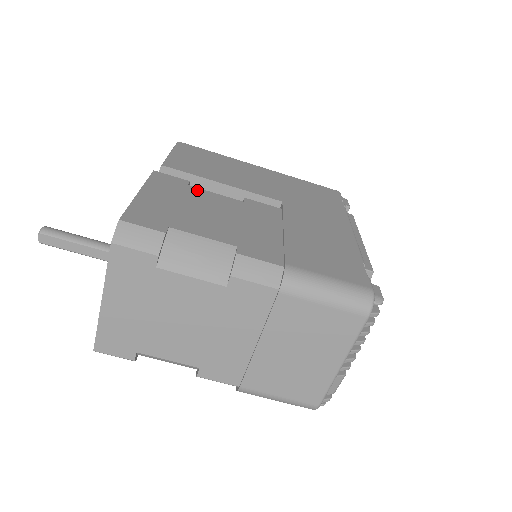
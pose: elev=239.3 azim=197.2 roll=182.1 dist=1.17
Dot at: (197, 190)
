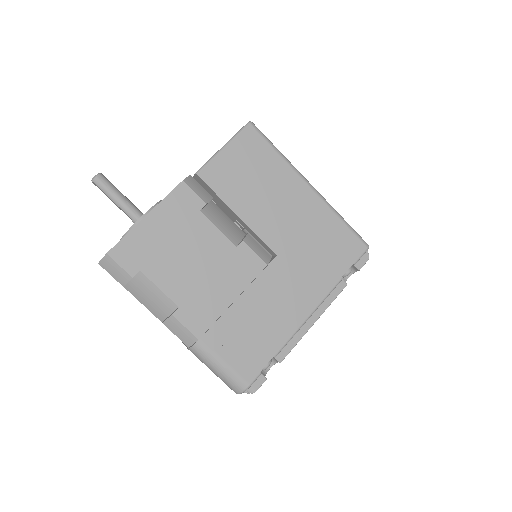
Dot at: (203, 221)
